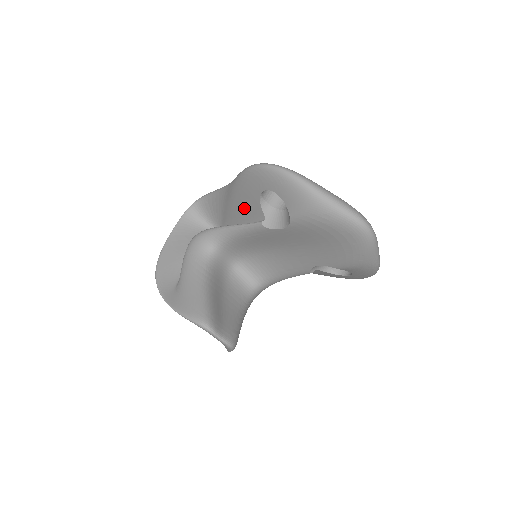
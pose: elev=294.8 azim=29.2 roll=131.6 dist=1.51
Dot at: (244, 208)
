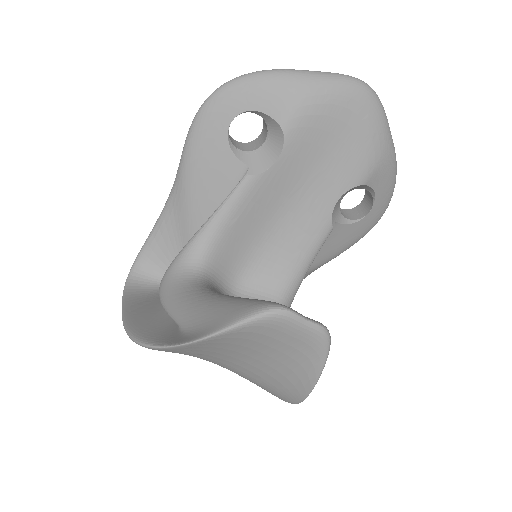
Dot at: (211, 187)
